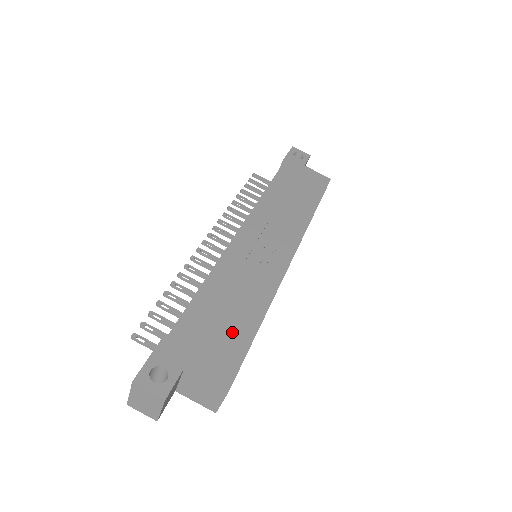
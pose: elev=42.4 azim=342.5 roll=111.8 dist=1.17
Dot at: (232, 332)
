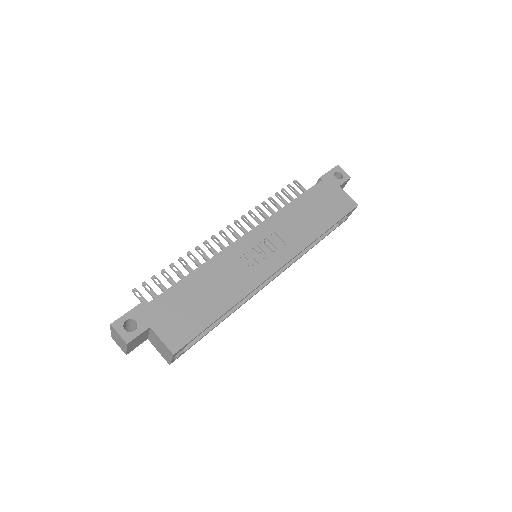
Dot at: (198, 312)
